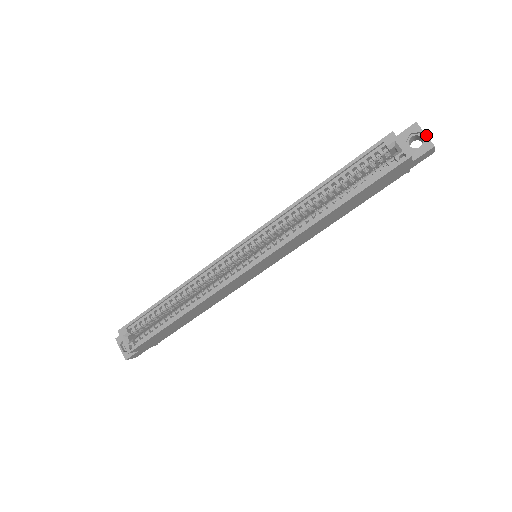
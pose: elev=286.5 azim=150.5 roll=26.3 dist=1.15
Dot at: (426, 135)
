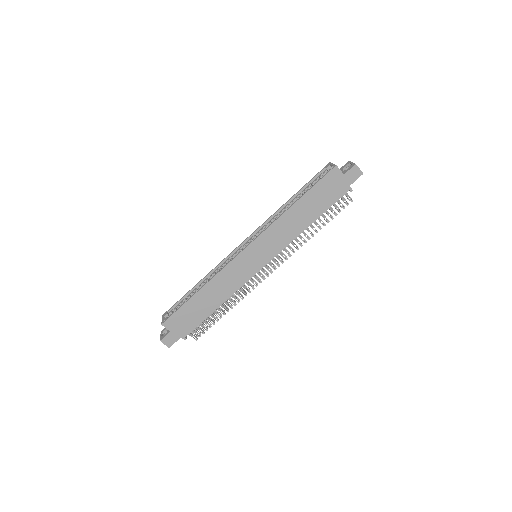
Dot at: (352, 162)
